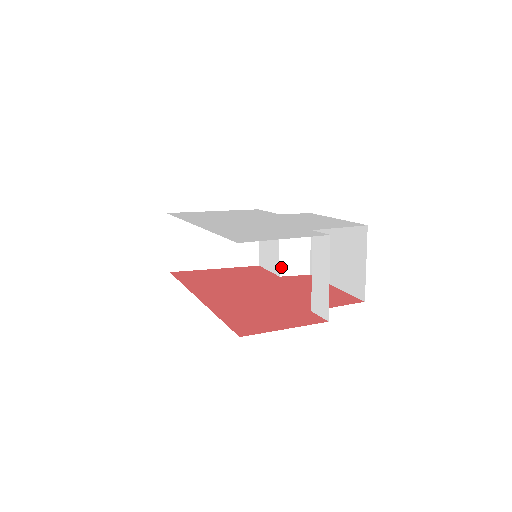
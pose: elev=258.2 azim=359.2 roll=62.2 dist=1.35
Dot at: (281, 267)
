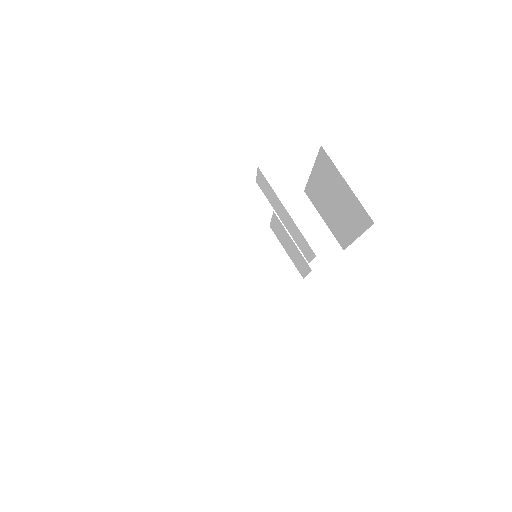
Dot at: occluded
